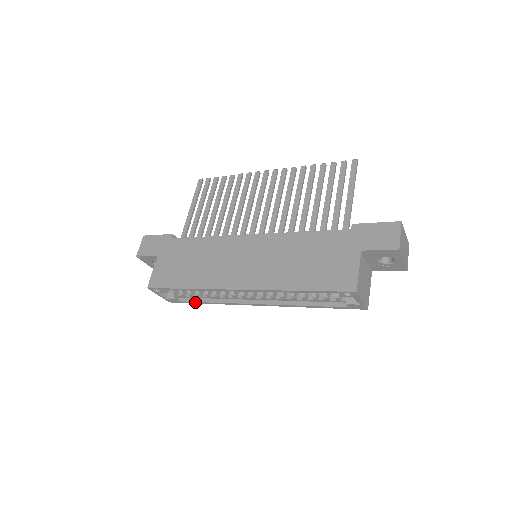
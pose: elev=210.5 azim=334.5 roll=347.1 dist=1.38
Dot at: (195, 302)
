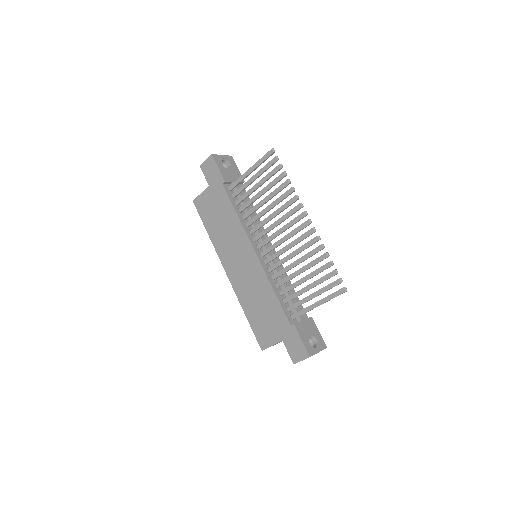
Dot at: occluded
